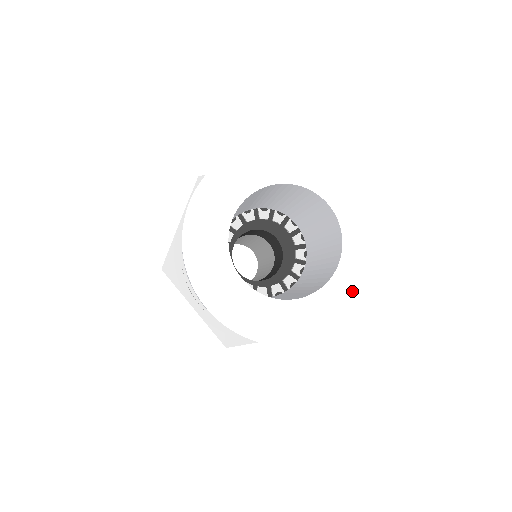
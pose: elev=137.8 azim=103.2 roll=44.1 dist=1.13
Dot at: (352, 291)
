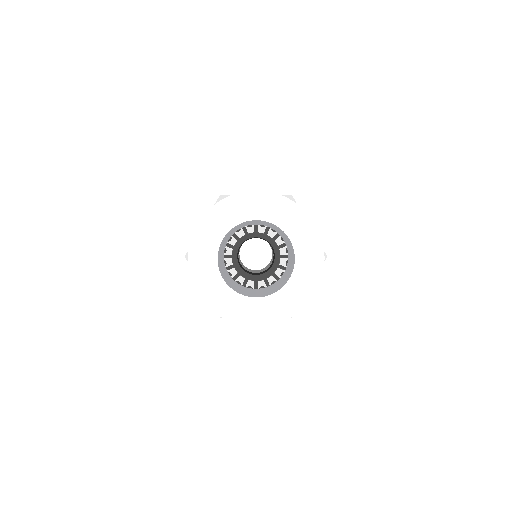
Dot at: (295, 299)
